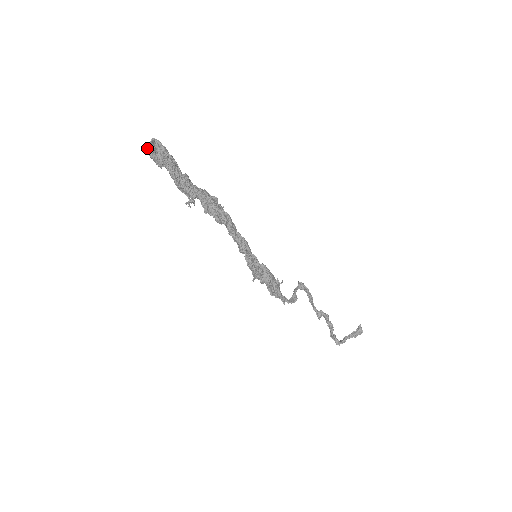
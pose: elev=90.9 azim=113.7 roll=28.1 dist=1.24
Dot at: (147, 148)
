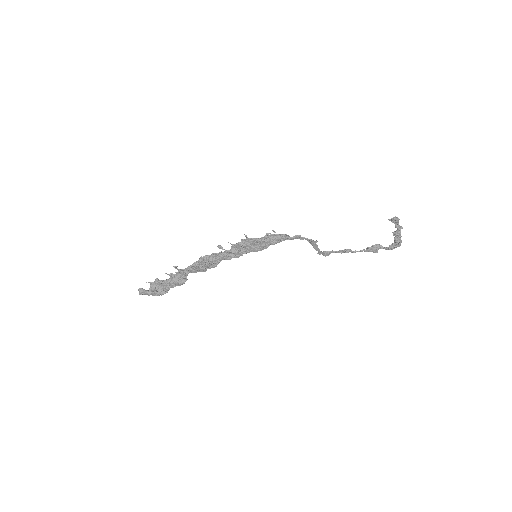
Dot at: (140, 294)
